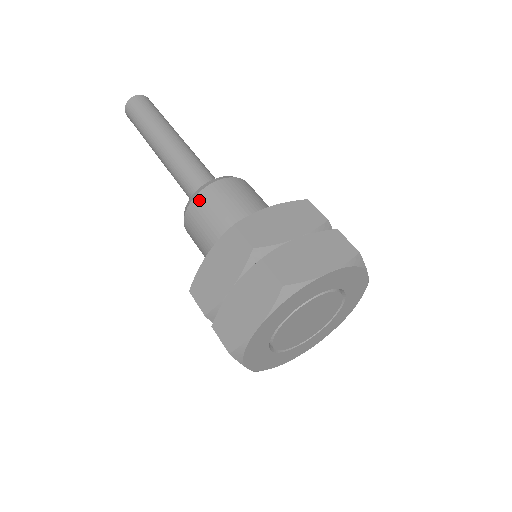
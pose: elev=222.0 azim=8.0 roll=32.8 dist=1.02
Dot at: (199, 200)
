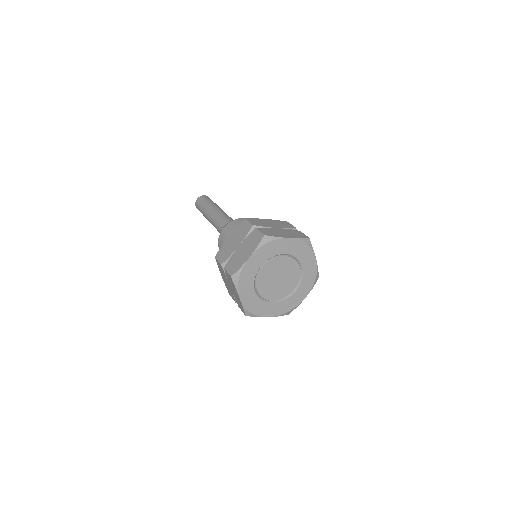
Dot at: (219, 246)
